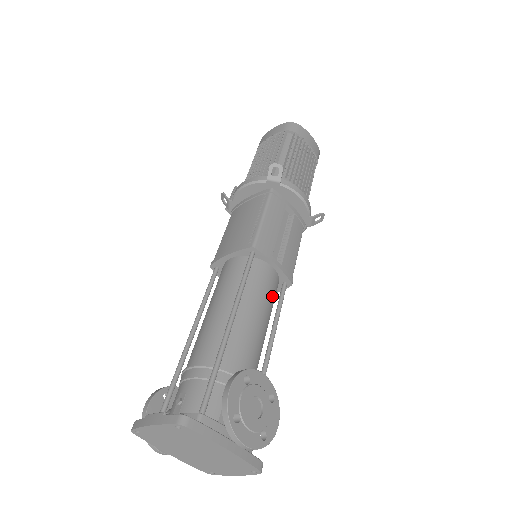
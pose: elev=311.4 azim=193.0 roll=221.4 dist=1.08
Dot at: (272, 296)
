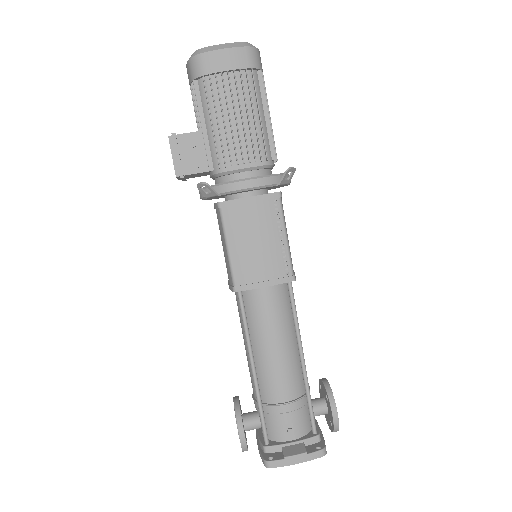
Dot at: occluded
